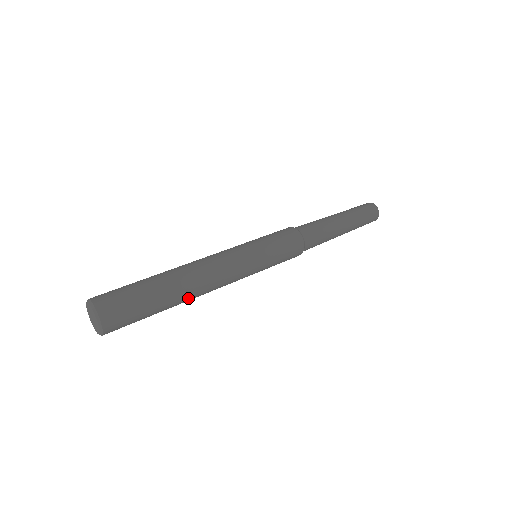
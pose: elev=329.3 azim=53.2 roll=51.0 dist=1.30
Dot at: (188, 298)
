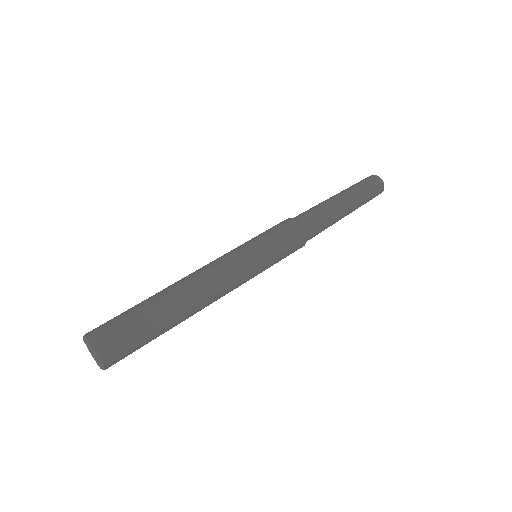
Dot at: (187, 309)
